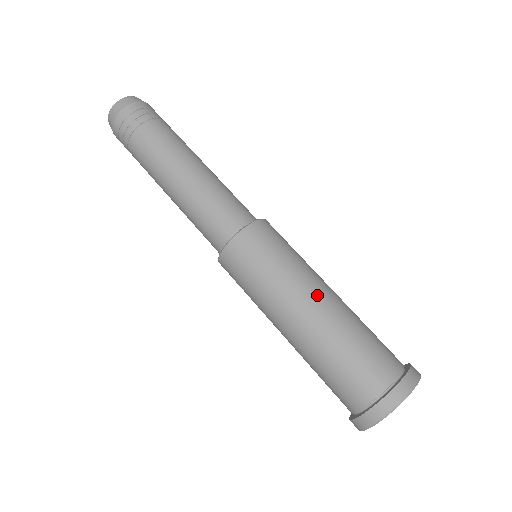
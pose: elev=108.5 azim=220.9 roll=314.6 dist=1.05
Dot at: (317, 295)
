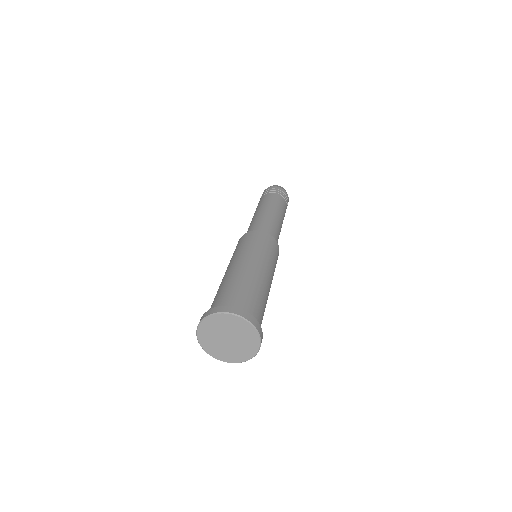
Dot at: (252, 264)
